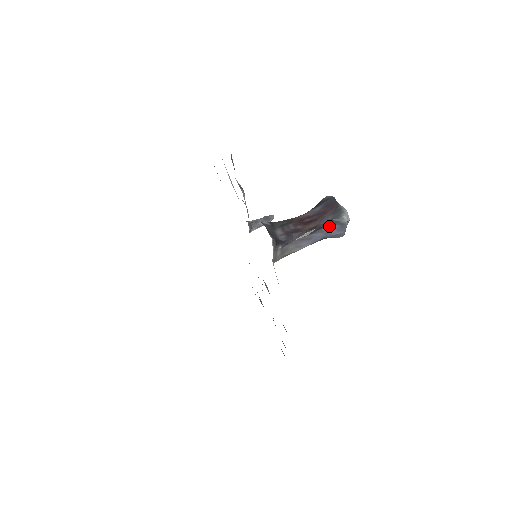
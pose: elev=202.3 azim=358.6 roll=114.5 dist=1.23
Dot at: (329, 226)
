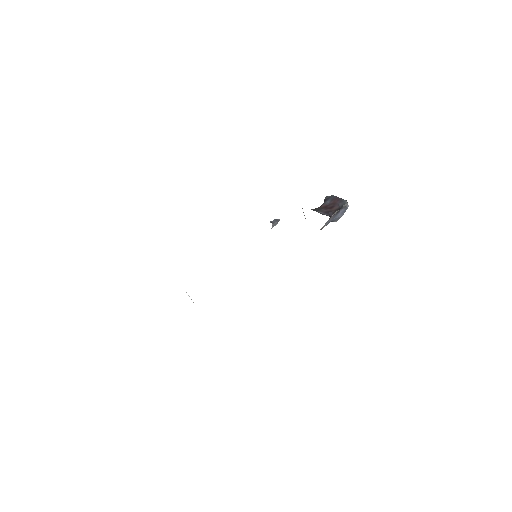
Dot at: (341, 209)
